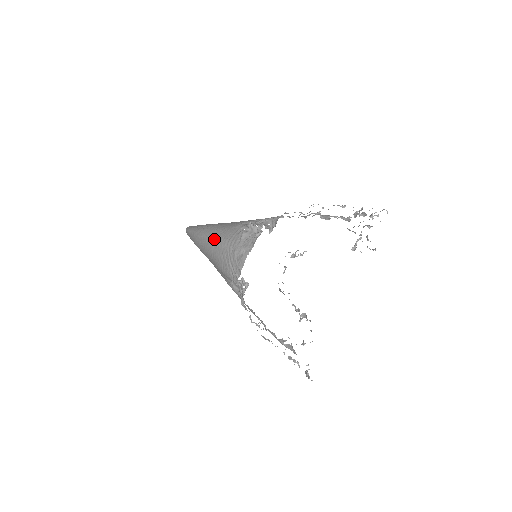
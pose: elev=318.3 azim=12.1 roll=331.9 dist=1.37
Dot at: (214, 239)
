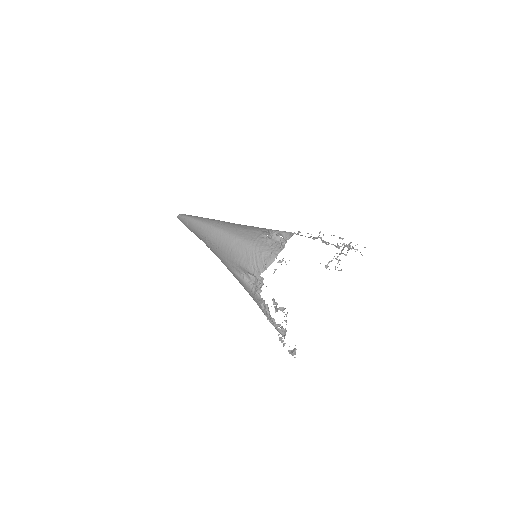
Dot at: (236, 236)
